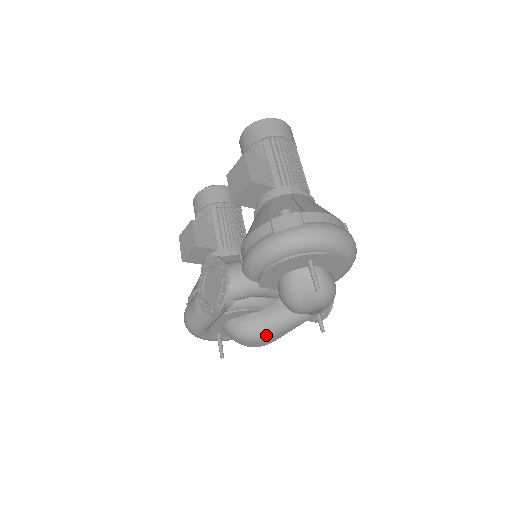
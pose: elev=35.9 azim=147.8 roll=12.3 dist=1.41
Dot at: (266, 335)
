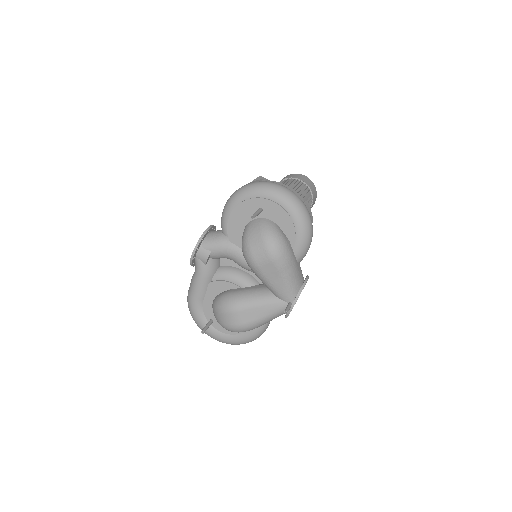
Dot at: (236, 305)
